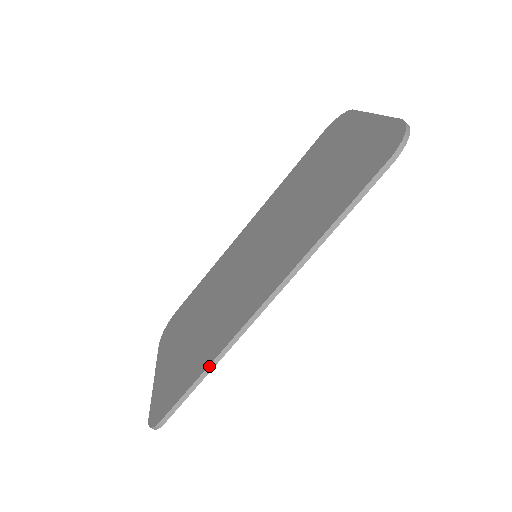
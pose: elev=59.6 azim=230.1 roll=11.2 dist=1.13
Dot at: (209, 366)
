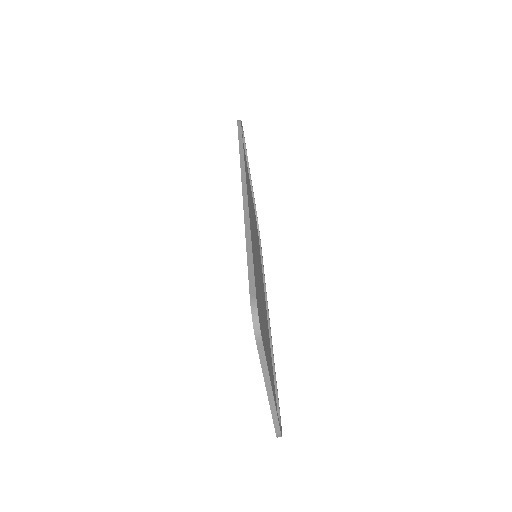
Dot at: (246, 236)
